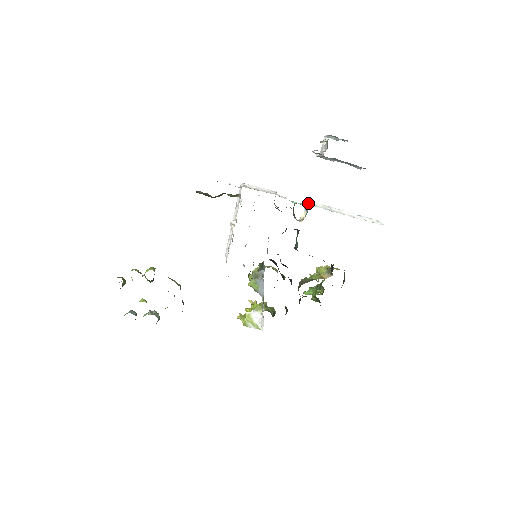
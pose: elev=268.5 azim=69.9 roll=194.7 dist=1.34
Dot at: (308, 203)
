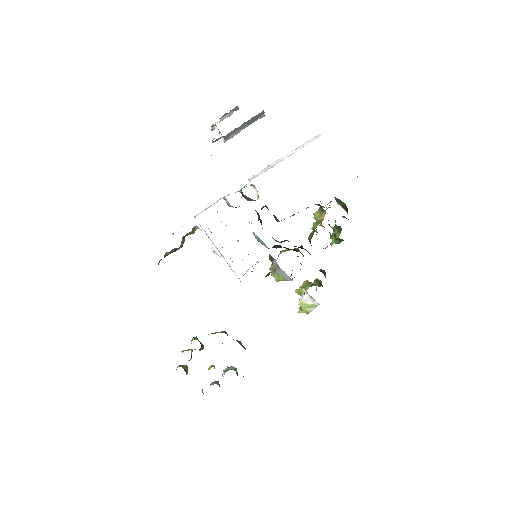
Dot at: (249, 180)
